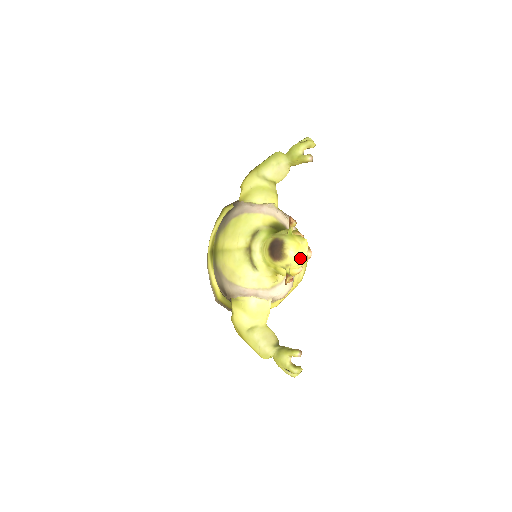
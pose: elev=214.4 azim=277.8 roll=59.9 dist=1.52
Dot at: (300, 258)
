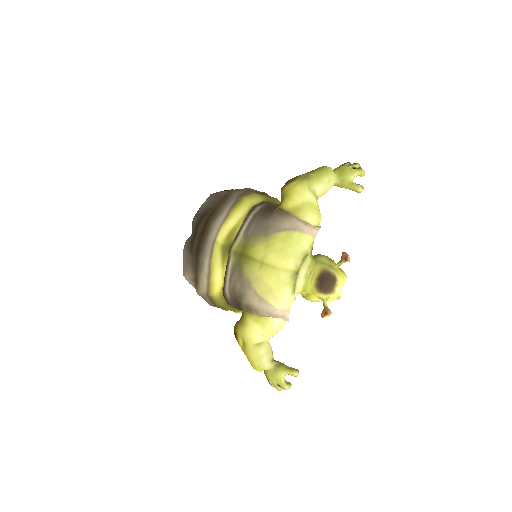
Dot at: occluded
